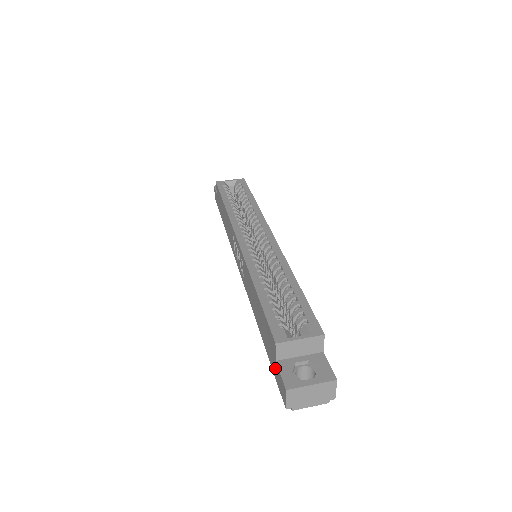
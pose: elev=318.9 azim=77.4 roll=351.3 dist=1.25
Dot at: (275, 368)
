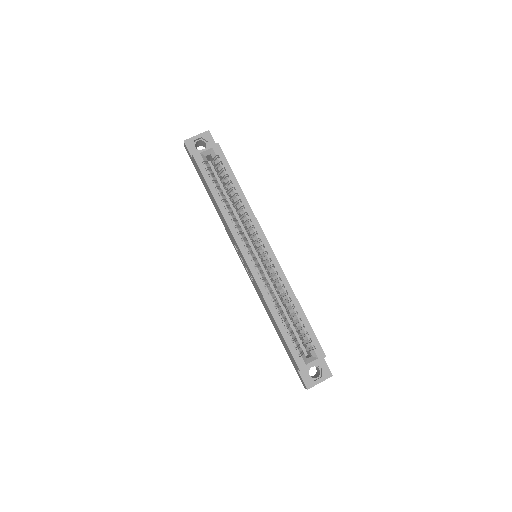
Dot at: (295, 368)
